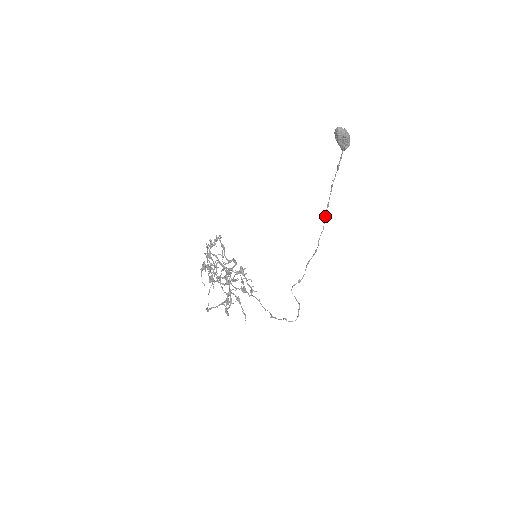
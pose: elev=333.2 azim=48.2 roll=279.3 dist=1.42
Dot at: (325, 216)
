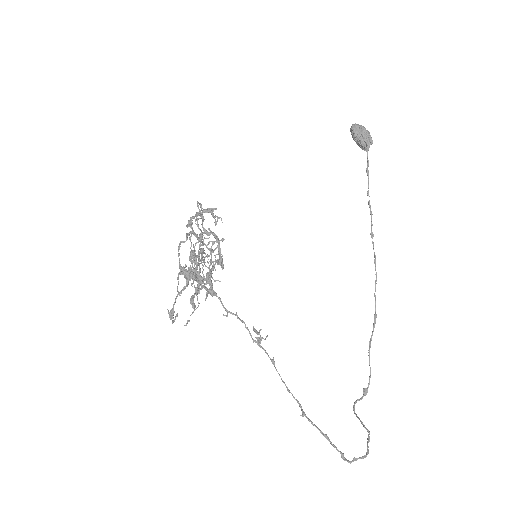
Dot at: occluded
